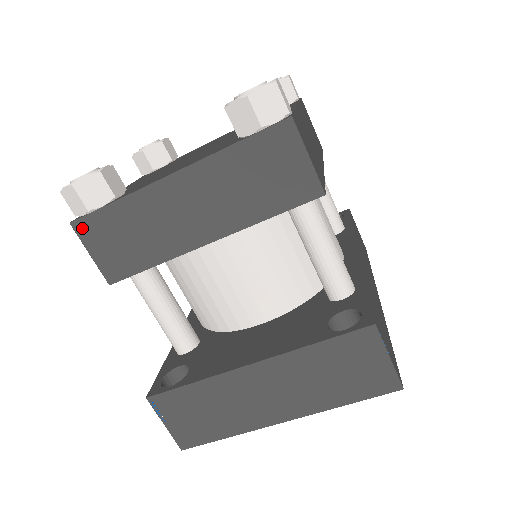
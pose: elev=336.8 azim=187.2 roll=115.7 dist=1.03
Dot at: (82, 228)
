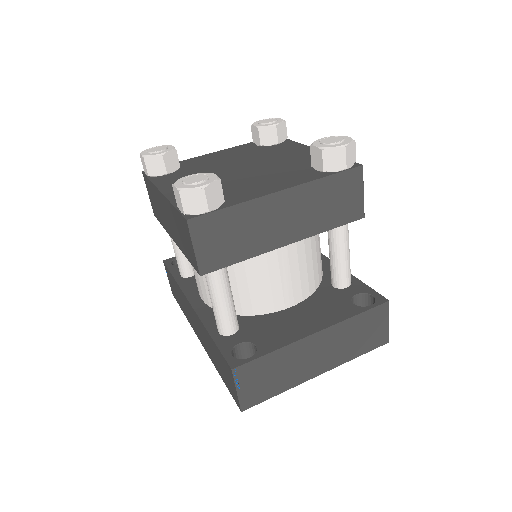
Dot at: (196, 225)
